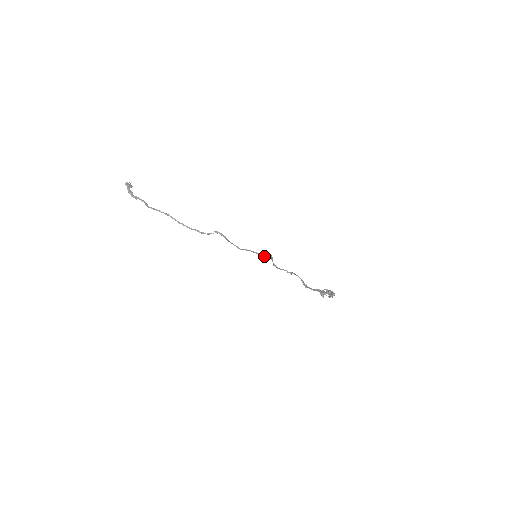
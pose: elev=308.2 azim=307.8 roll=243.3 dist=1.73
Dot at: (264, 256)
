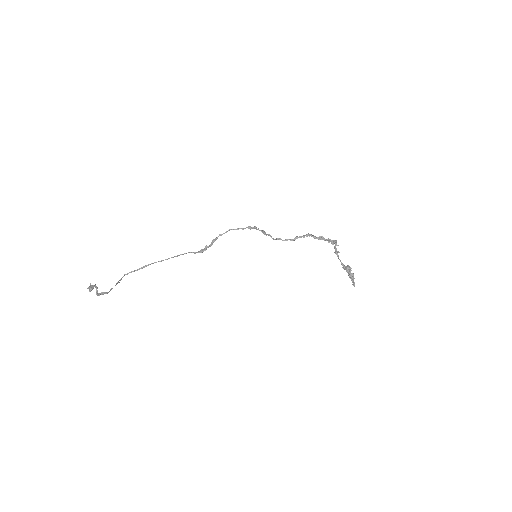
Dot at: (254, 227)
